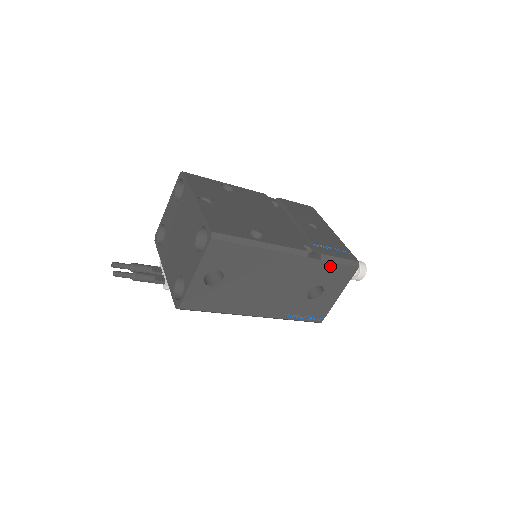
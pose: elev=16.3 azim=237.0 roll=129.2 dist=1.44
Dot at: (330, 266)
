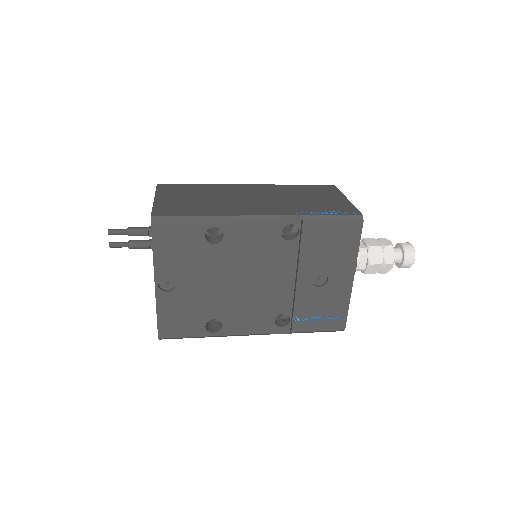
Dot at: occluded
